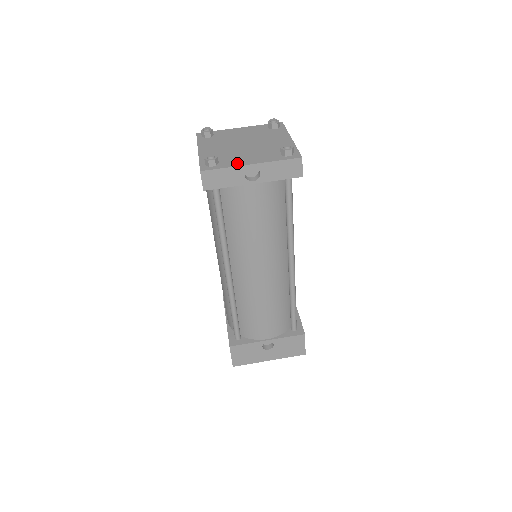
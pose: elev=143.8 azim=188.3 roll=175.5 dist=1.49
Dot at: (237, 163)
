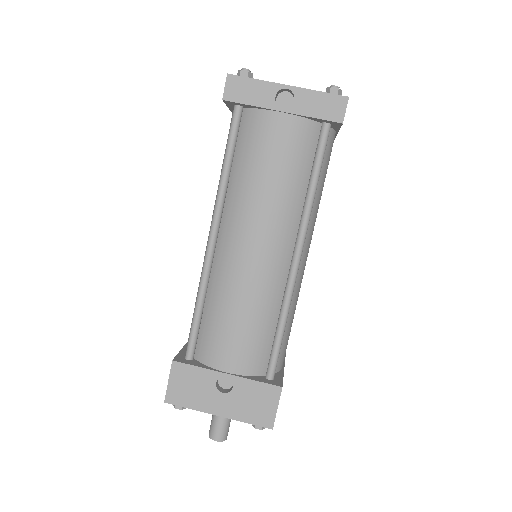
Dot at: (272, 83)
